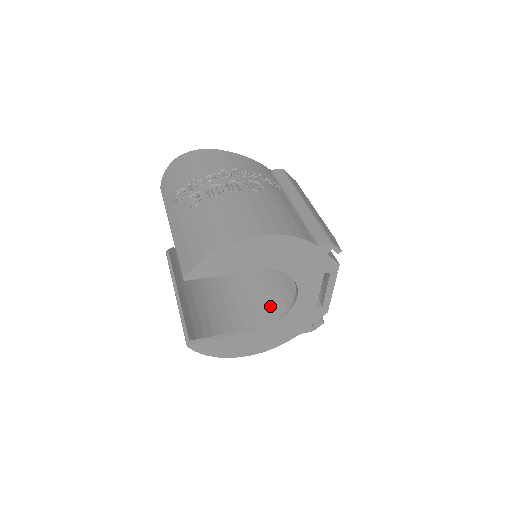
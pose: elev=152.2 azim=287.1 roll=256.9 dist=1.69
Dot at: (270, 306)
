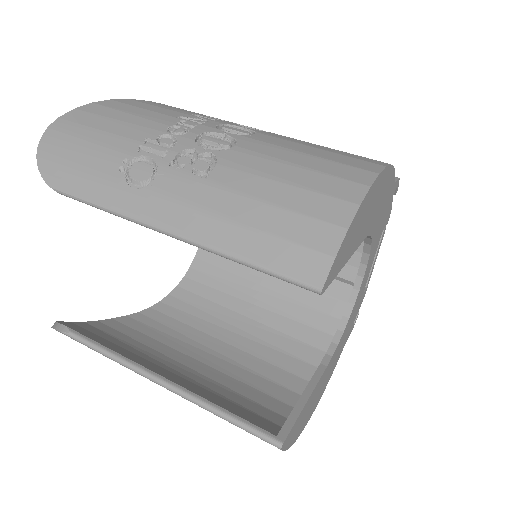
Dot at: (271, 333)
